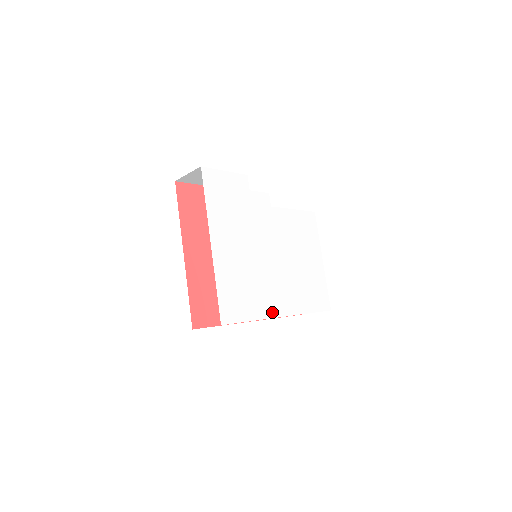
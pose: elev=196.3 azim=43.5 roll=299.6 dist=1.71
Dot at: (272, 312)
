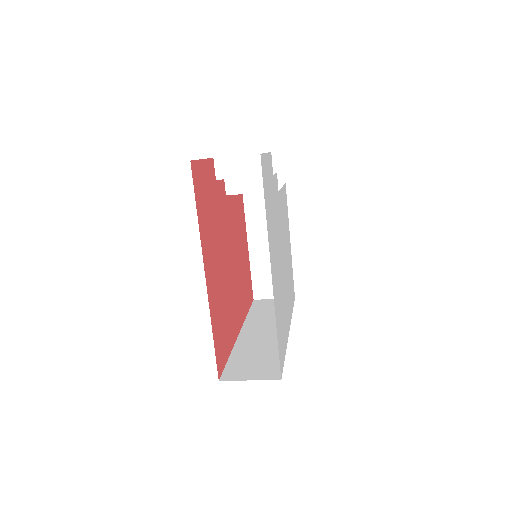
Dot at: (287, 331)
